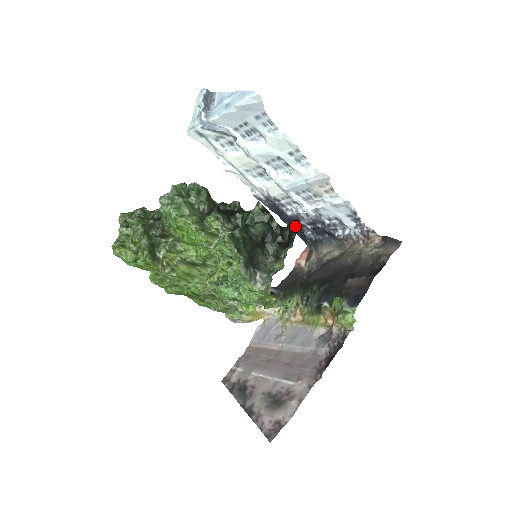
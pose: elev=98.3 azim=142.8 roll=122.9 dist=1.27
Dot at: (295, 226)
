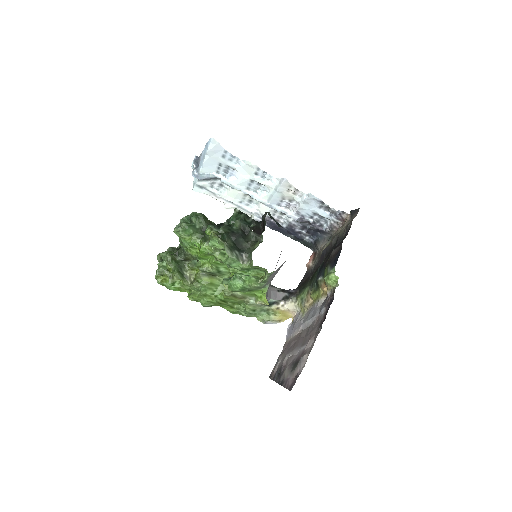
Dot at: (294, 235)
